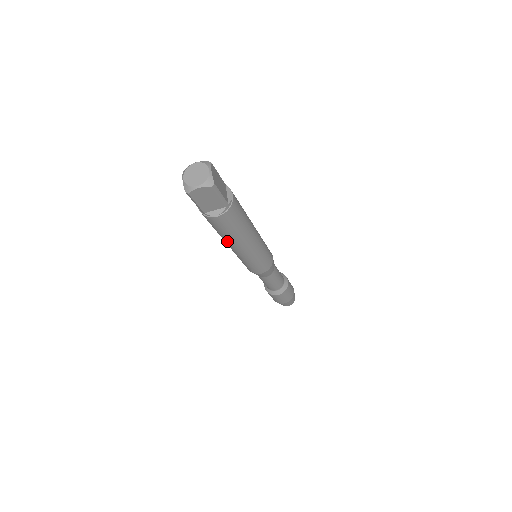
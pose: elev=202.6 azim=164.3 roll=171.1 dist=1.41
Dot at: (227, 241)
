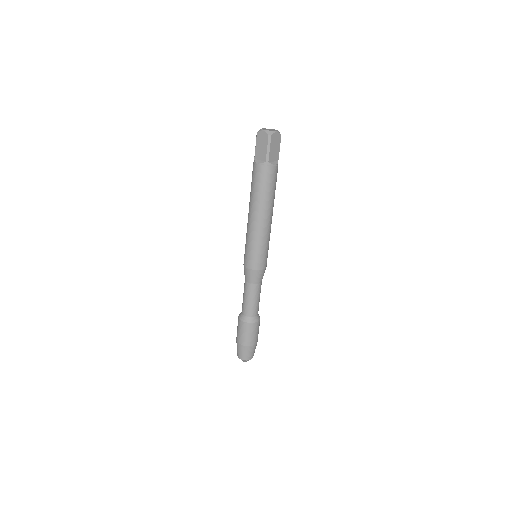
Dot at: (264, 206)
